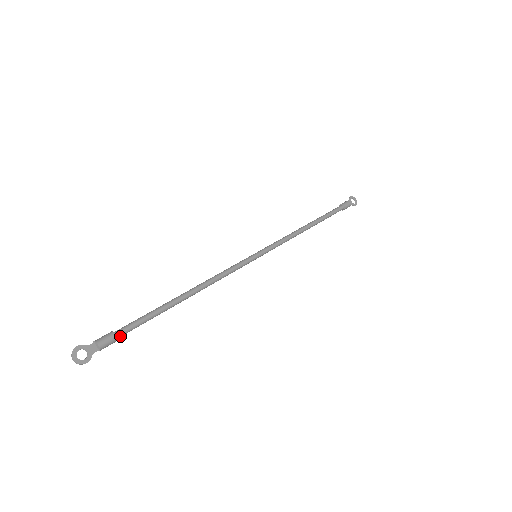
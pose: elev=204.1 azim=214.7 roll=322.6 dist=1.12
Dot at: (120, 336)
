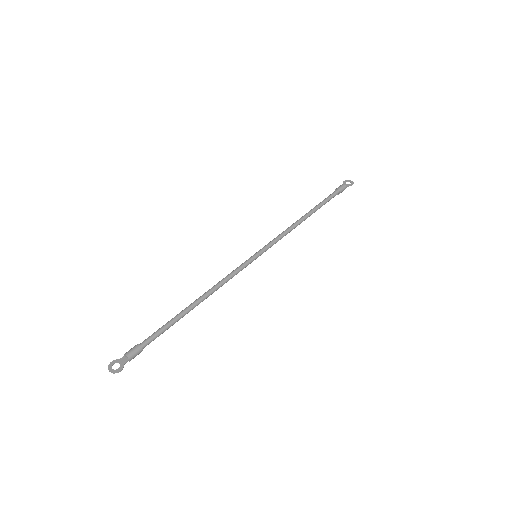
Dot at: (144, 346)
